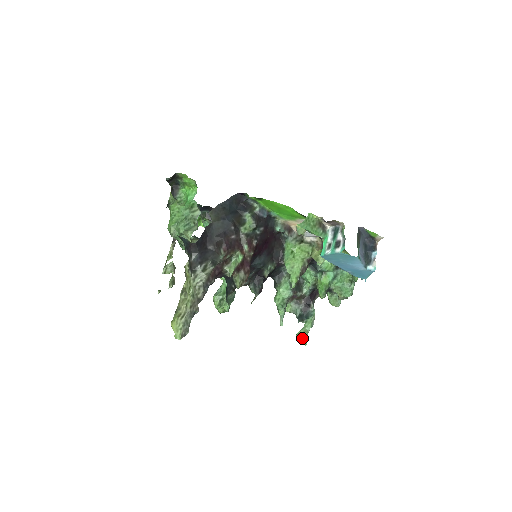
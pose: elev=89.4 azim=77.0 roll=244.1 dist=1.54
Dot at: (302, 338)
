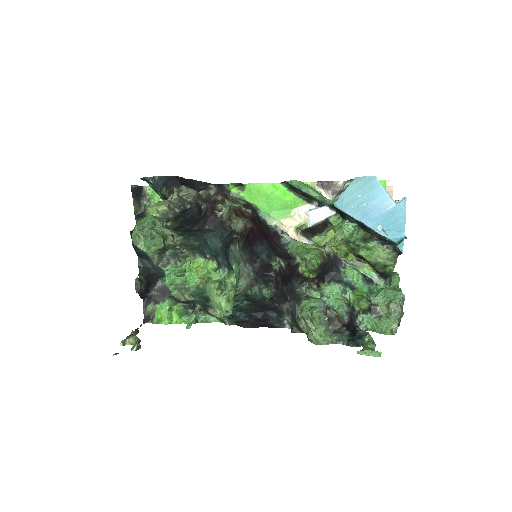
Dot at: (368, 349)
